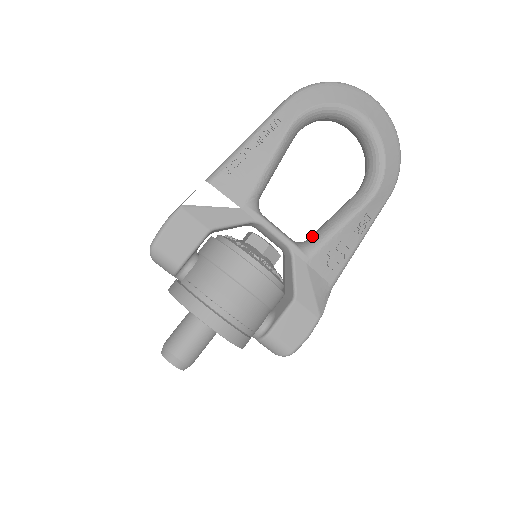
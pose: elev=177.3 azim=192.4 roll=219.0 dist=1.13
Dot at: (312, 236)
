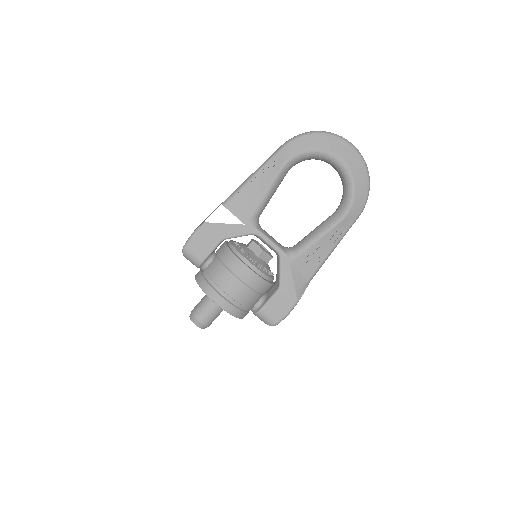
Dot at: (297, 244)
